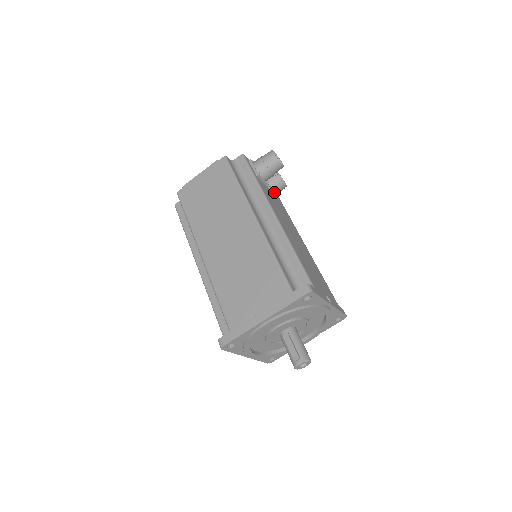
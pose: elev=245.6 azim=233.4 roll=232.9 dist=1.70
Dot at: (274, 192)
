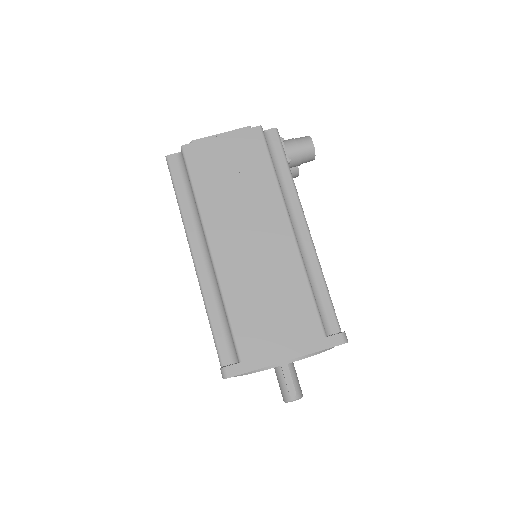
Dot at: occluded
